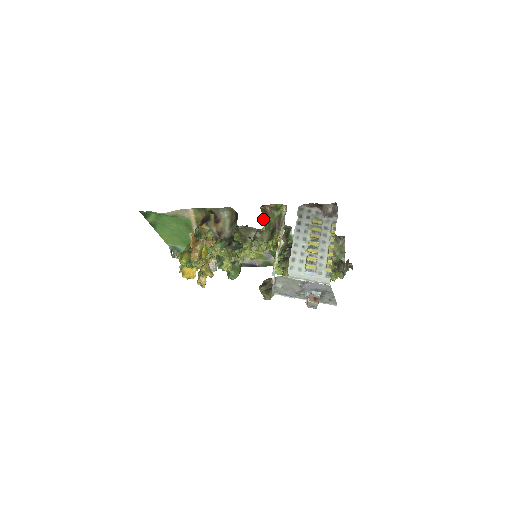
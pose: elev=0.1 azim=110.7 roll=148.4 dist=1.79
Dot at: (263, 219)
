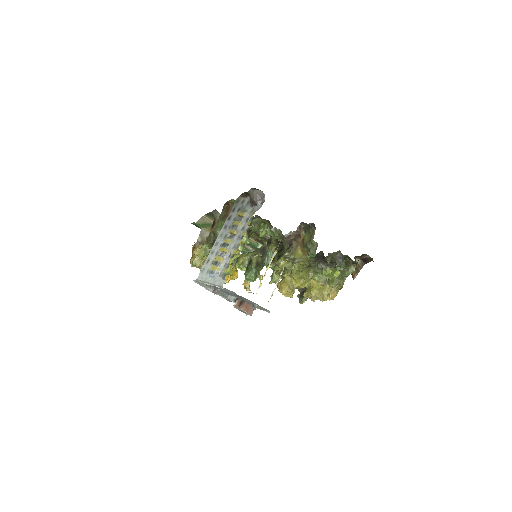
Dot at: (219, 218)
